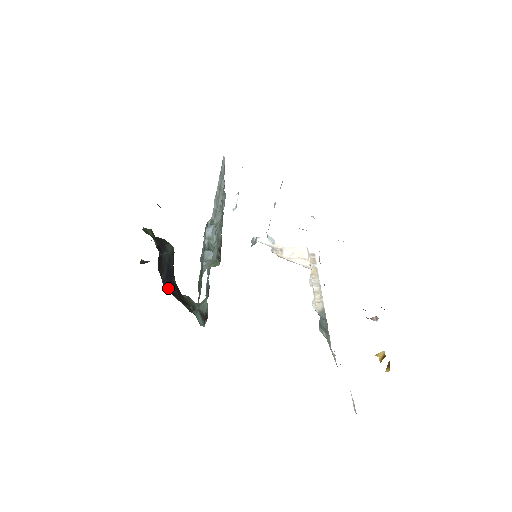
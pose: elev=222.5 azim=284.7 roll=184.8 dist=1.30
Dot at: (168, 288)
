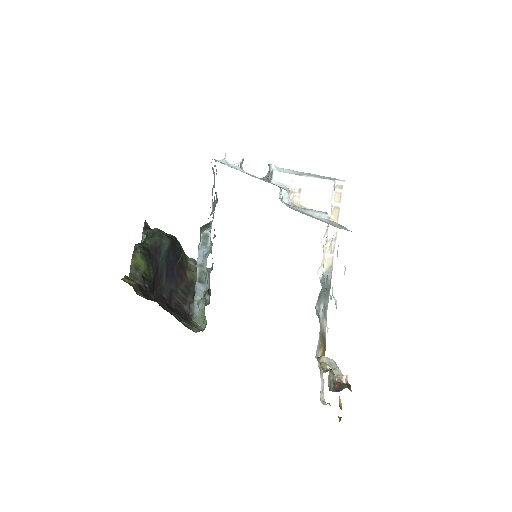
Dot at: (169, 288)
